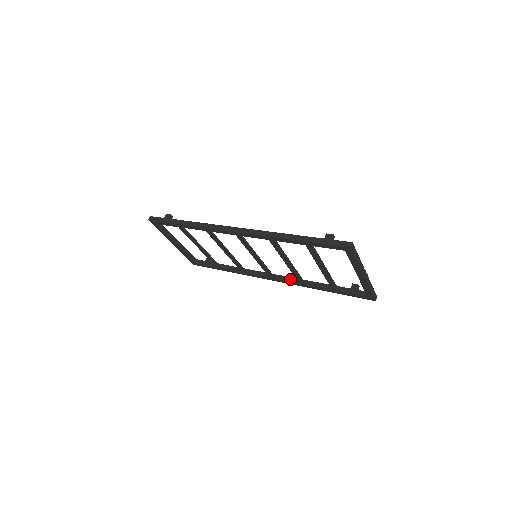
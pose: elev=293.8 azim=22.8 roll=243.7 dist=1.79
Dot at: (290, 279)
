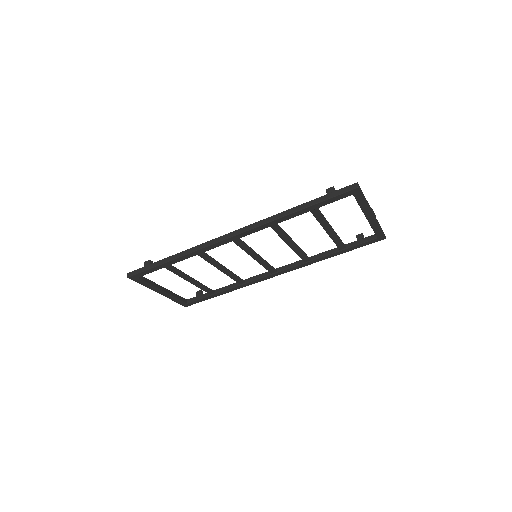
Dot at: (295, 264)
